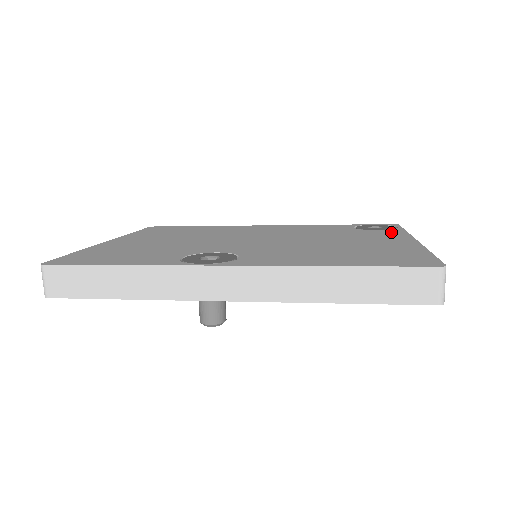
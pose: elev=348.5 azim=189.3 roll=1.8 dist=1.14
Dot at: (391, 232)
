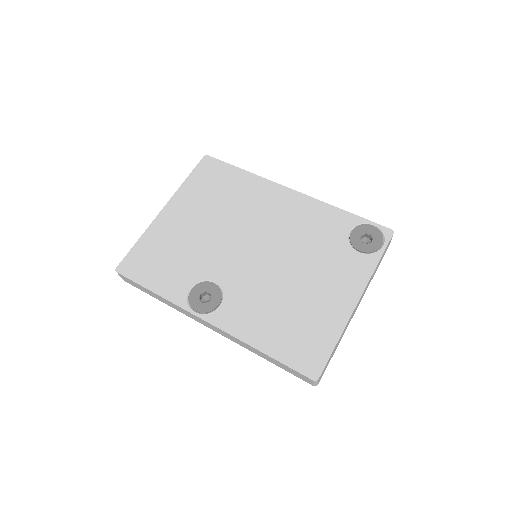
Dot at: (362, 265)
